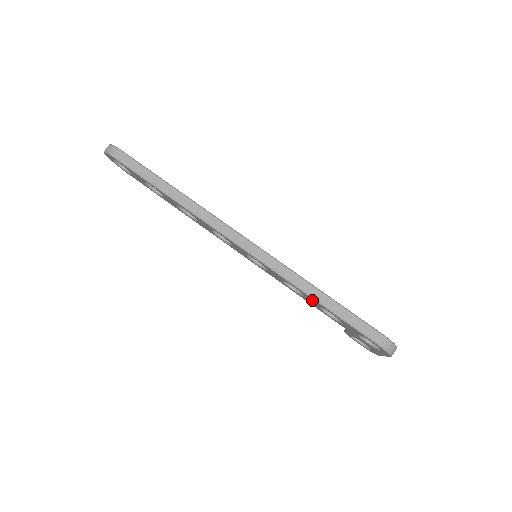
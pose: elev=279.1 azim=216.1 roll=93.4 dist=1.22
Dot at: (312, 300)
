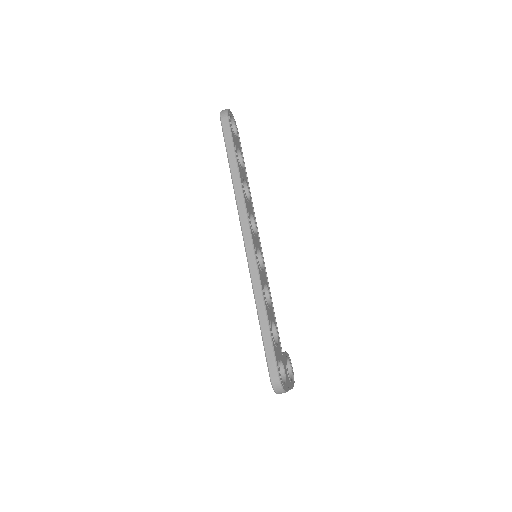
Dot at: occluded
